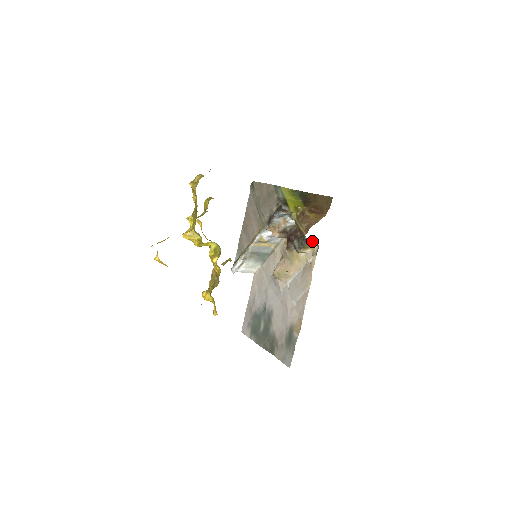
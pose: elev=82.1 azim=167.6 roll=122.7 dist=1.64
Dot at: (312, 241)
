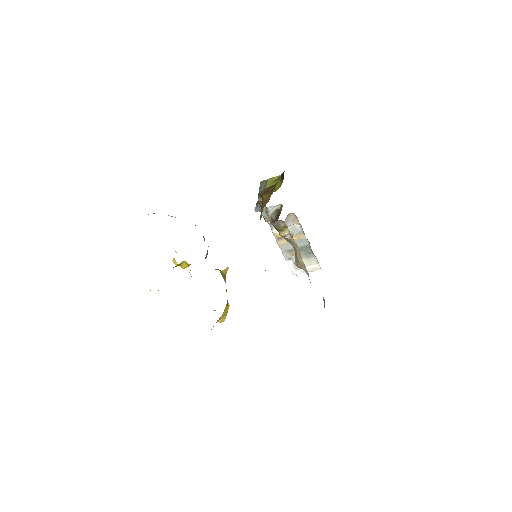
Dot at: (278, 221)
